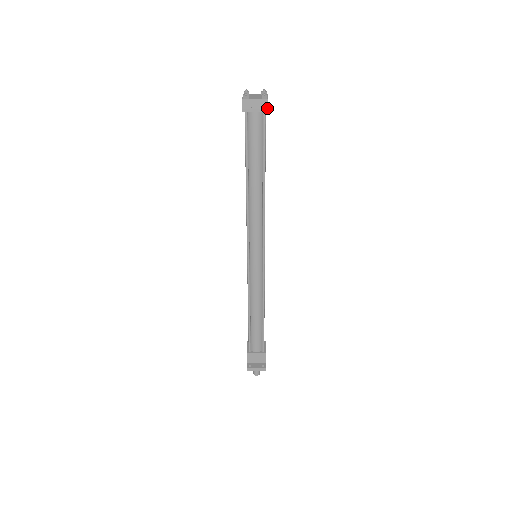
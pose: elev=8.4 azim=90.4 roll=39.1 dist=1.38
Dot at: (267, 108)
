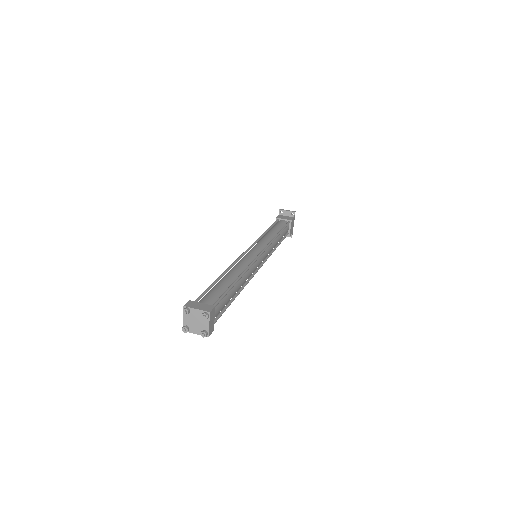
Dot at: (211, 332)
